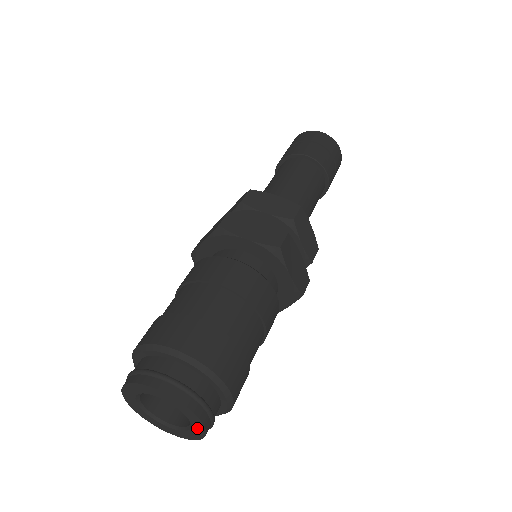
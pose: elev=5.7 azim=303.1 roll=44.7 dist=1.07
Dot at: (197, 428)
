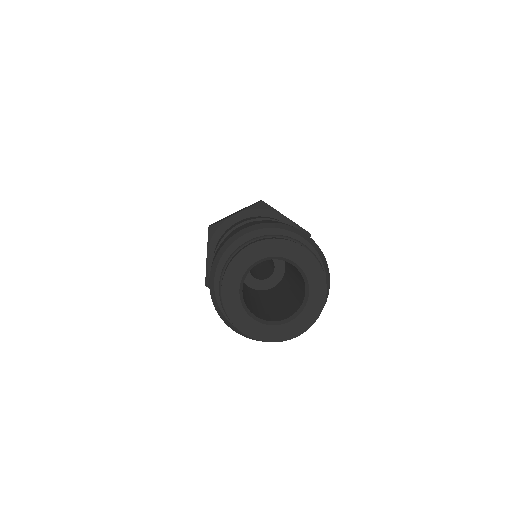
Dot at: (309, 313)
